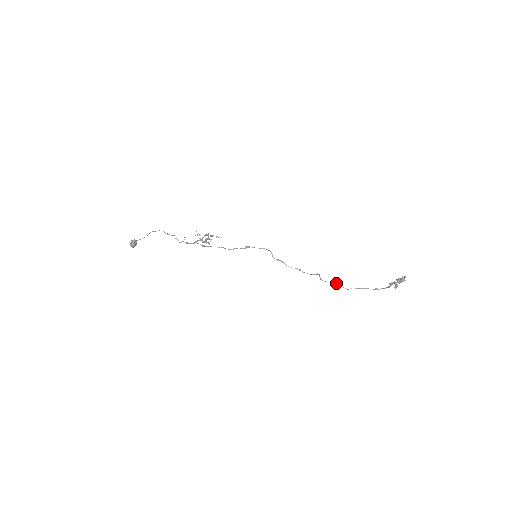
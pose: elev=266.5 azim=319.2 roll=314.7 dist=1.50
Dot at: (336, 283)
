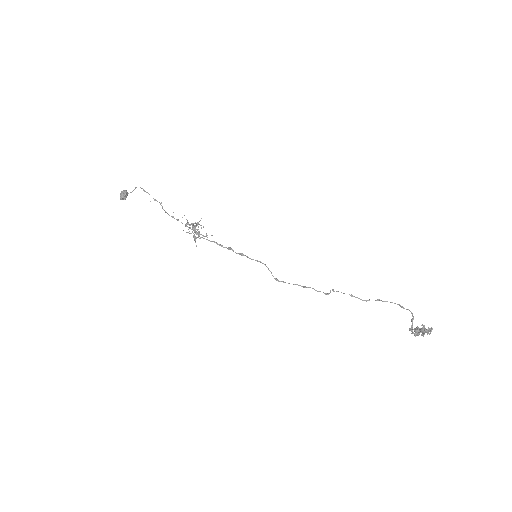
Dot at: (352, 295)
